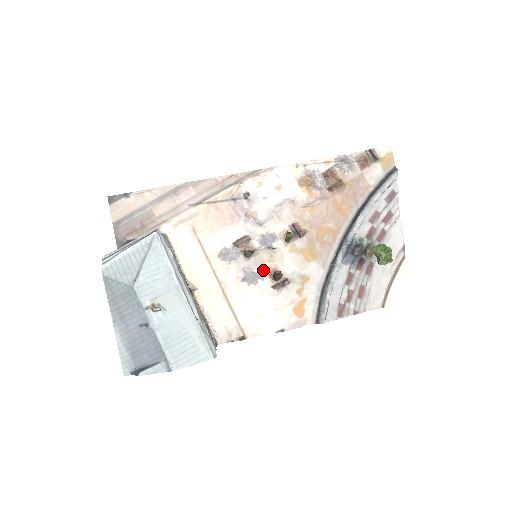
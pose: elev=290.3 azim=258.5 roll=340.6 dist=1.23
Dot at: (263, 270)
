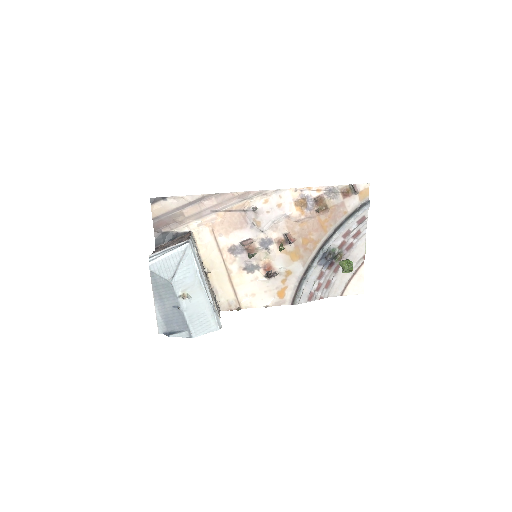
Dot at: (259, 264)
